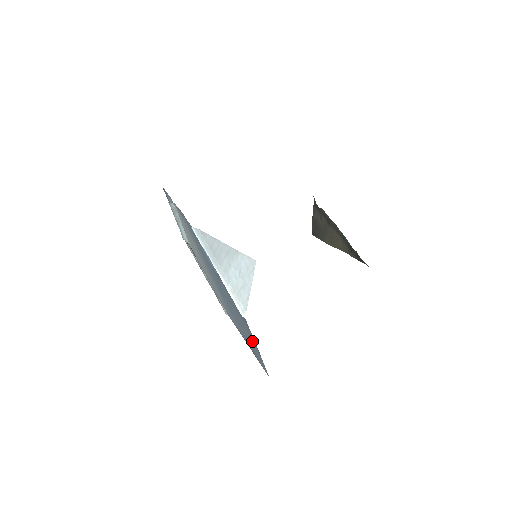
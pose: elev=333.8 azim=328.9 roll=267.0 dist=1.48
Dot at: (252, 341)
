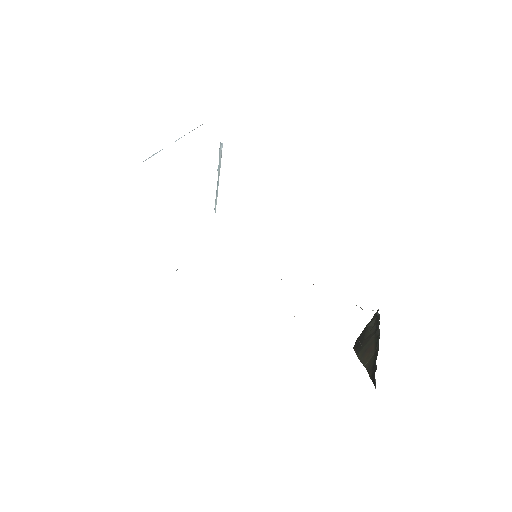
Dot at: occluded
